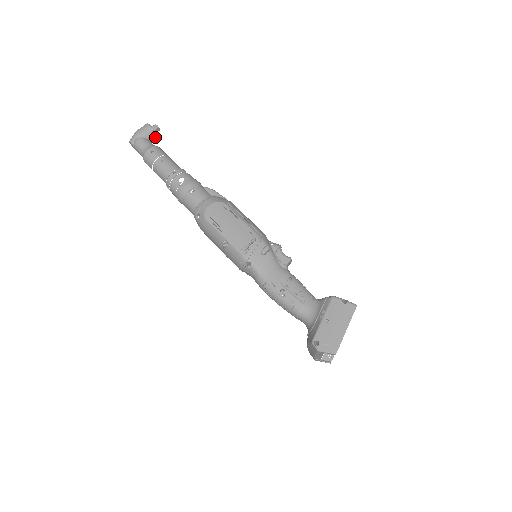
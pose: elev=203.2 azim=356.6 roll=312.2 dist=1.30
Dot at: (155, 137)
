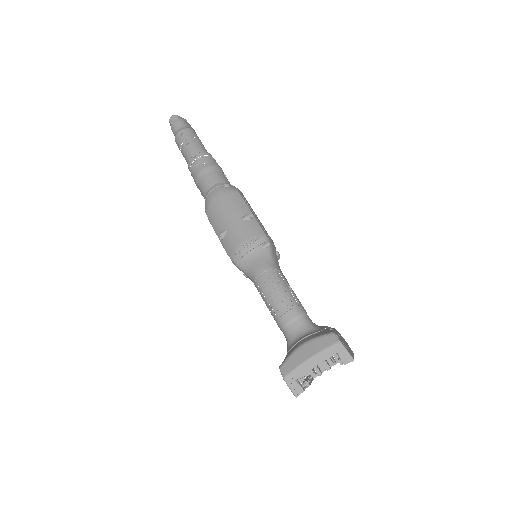
Dot at: occluded
